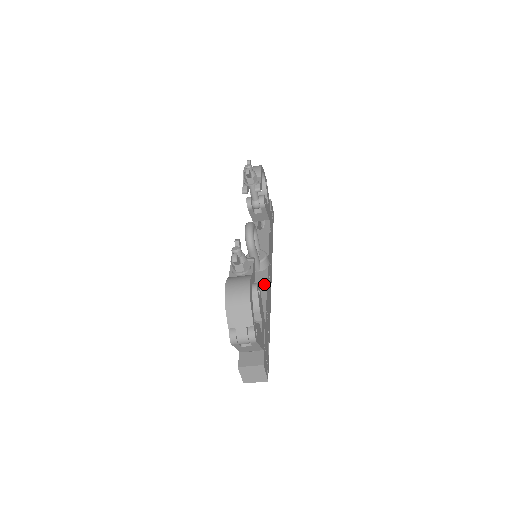
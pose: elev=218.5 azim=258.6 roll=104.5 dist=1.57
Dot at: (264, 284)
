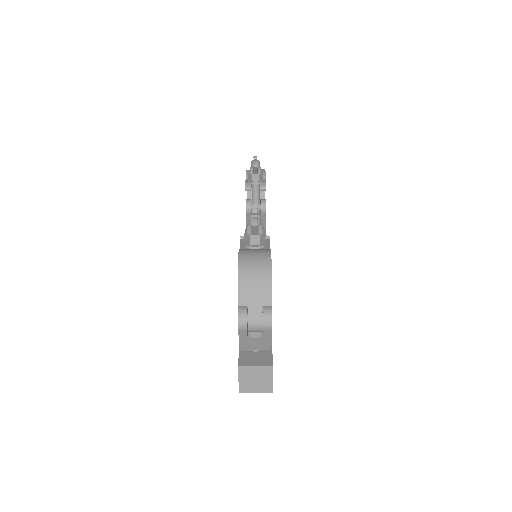
Dot at: occluded
